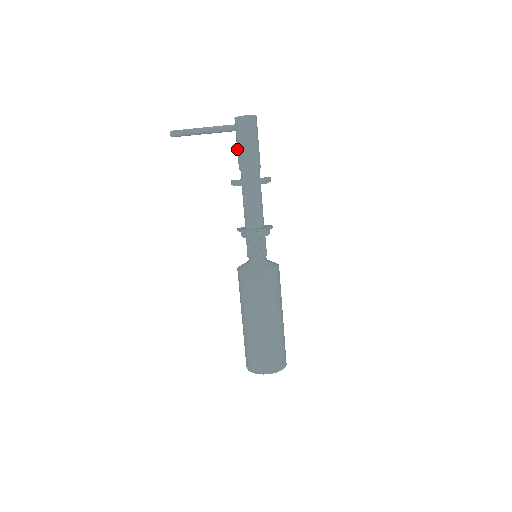
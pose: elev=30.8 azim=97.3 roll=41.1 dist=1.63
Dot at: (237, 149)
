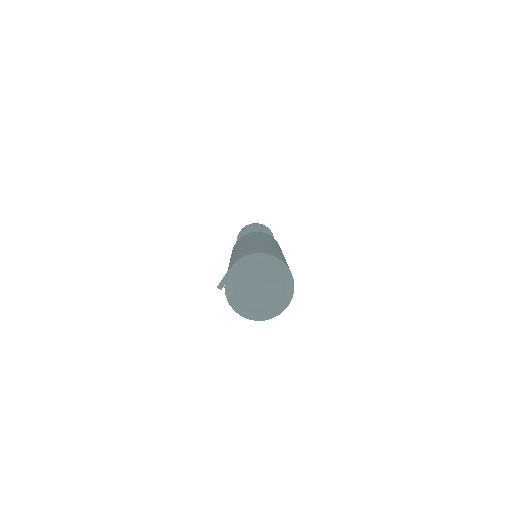
Dot at: occluded
